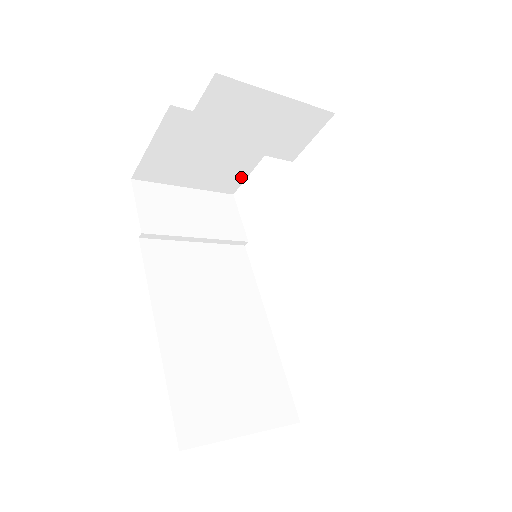
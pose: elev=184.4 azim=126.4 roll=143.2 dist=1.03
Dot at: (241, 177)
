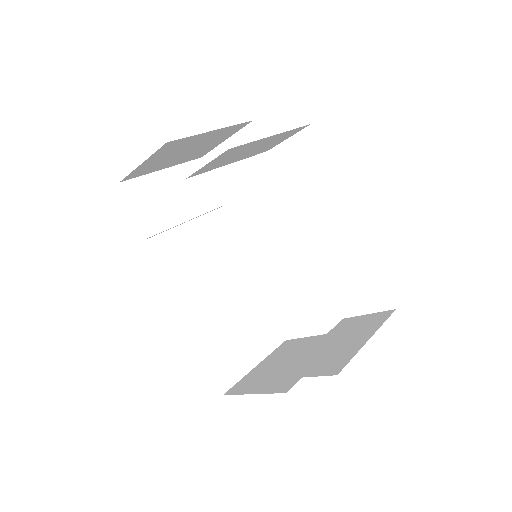
Dot at: (211, 148)
